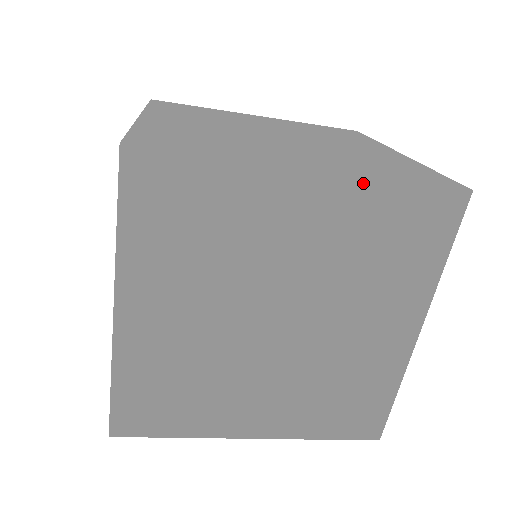
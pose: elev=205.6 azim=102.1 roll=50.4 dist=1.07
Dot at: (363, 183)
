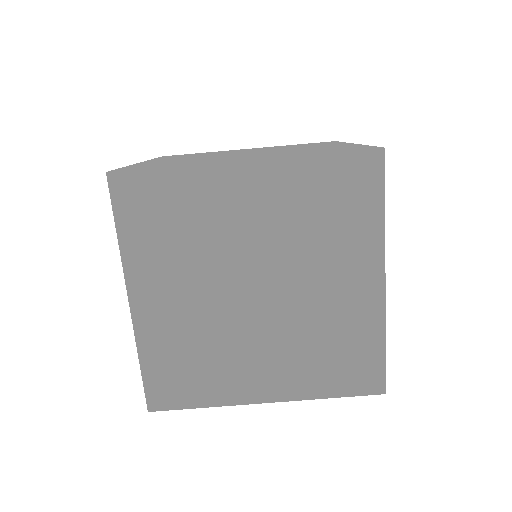
Dot at: occluded
